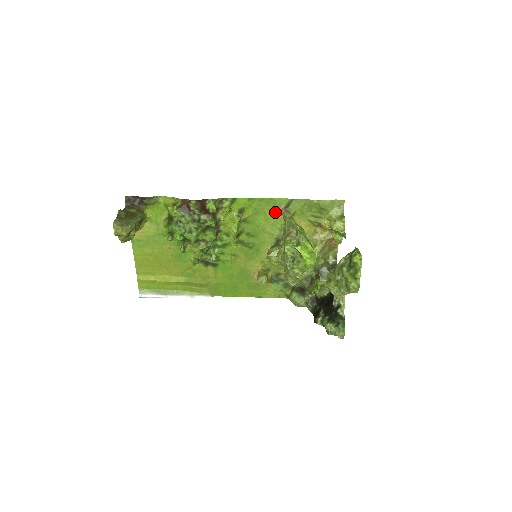
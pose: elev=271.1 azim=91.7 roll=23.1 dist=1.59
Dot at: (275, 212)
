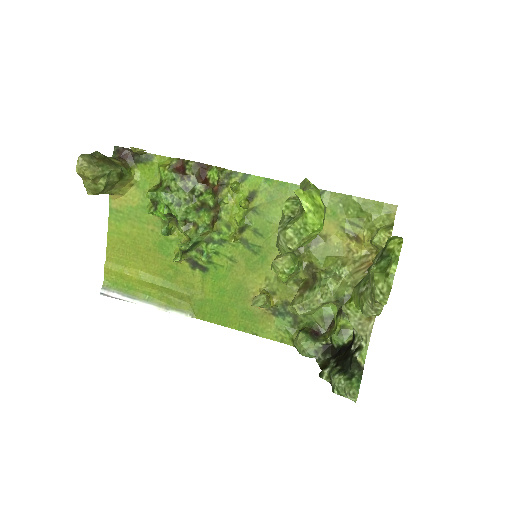
Dot at: occluded
